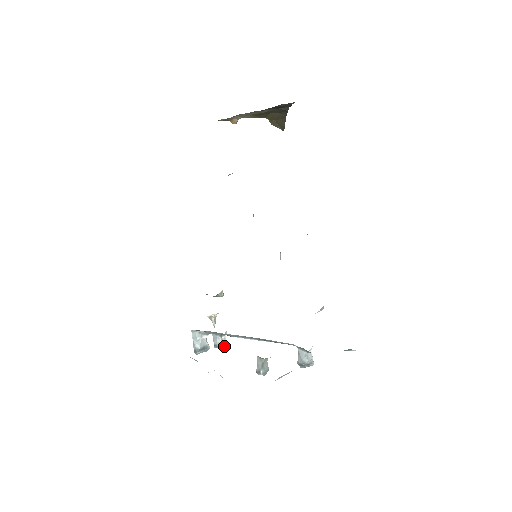
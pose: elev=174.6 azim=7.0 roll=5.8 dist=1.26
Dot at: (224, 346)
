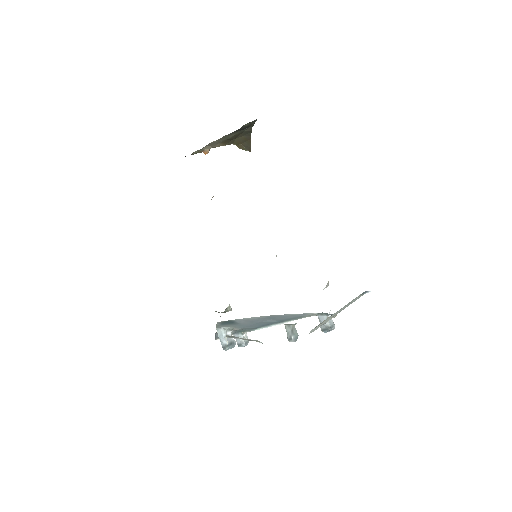
Dot at: (247, 344)
